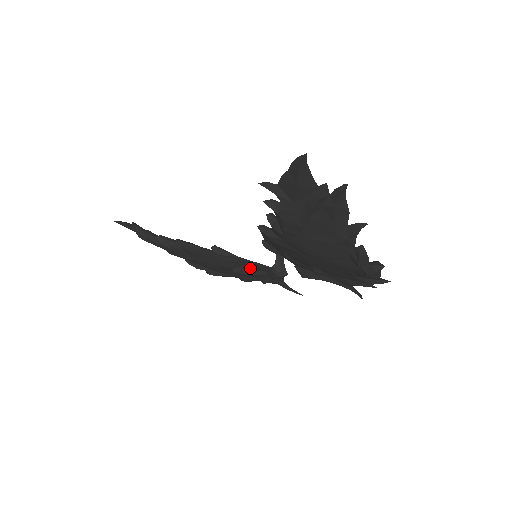
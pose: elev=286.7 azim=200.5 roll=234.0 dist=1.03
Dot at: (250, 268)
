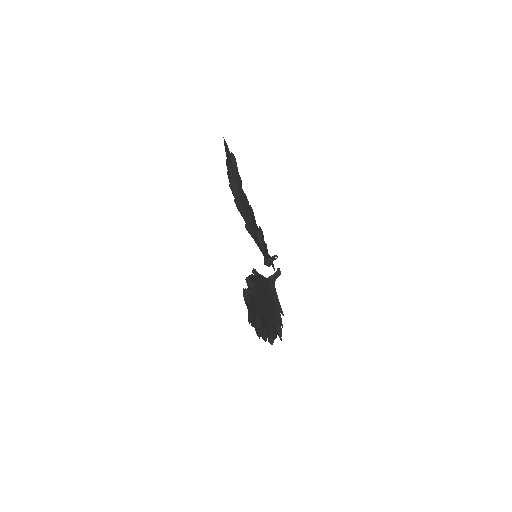
Dot at: occluded
